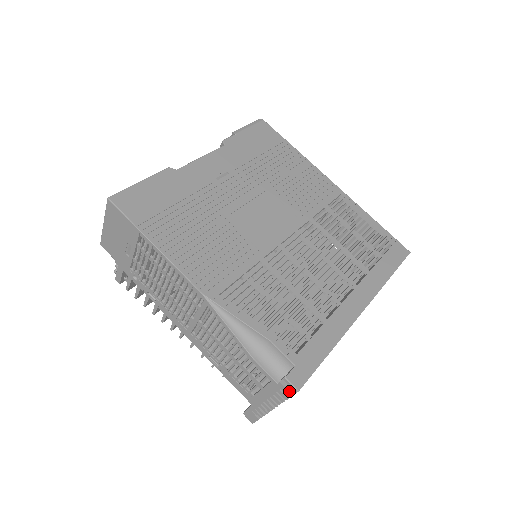
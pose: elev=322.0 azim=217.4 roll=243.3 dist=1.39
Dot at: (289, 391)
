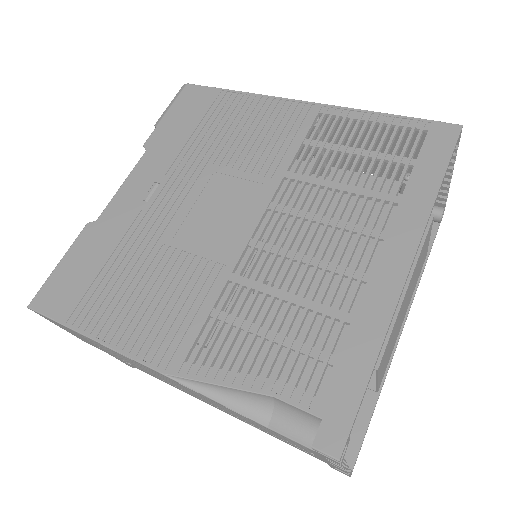
Dot at: (332, 459)
